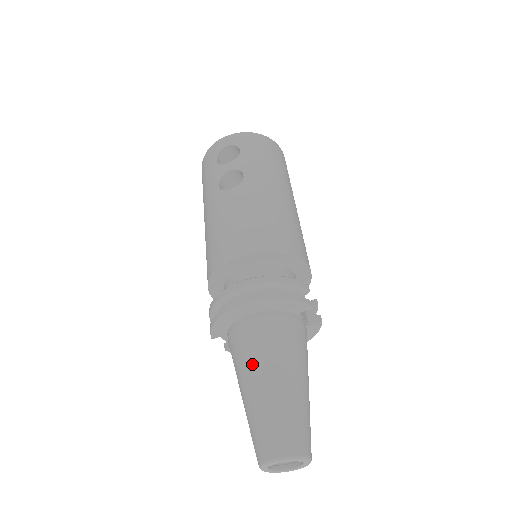
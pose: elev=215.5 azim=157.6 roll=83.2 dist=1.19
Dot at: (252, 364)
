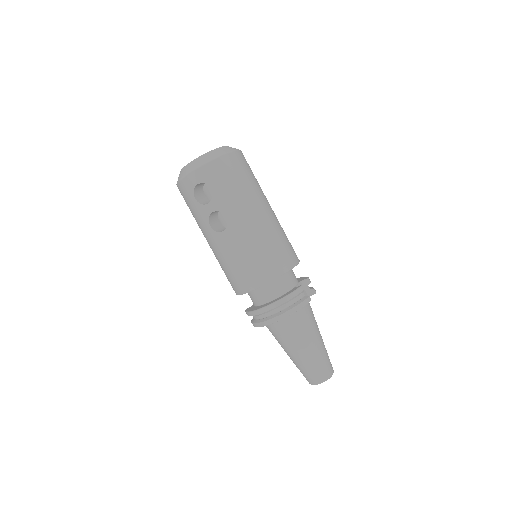
Dot at: (288, 345)
